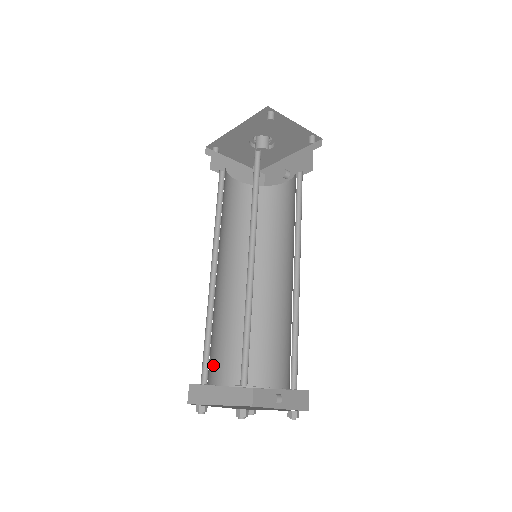
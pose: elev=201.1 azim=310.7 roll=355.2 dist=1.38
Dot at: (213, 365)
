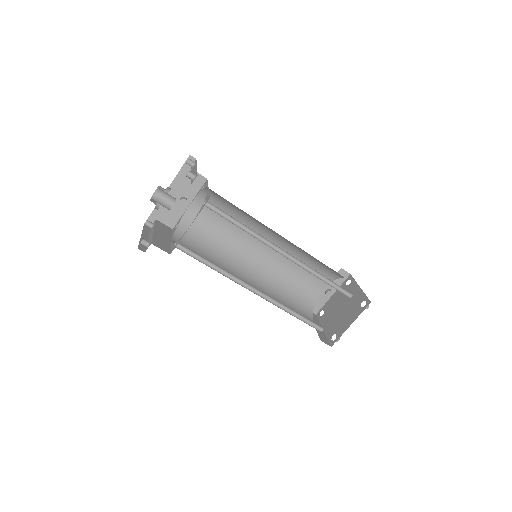
Dot at: occluded
